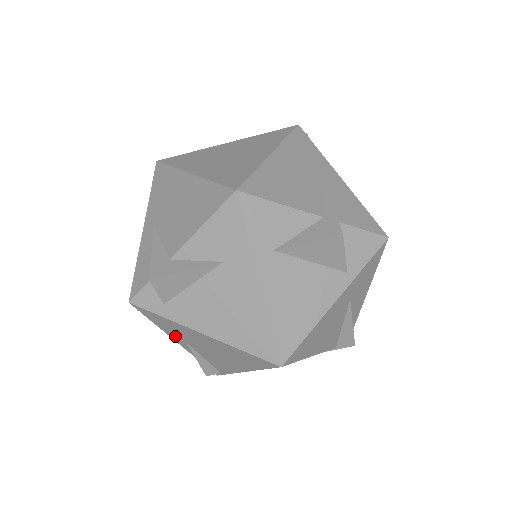
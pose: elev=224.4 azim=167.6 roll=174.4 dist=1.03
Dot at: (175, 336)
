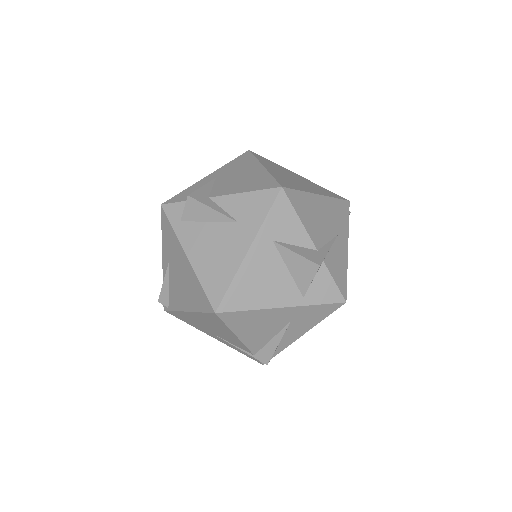
Dot at: (166, 252)
